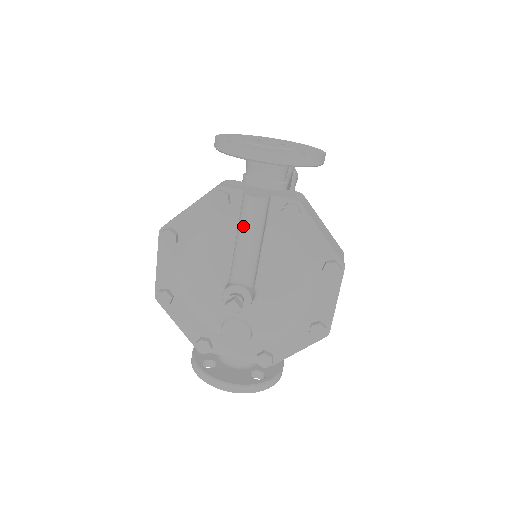
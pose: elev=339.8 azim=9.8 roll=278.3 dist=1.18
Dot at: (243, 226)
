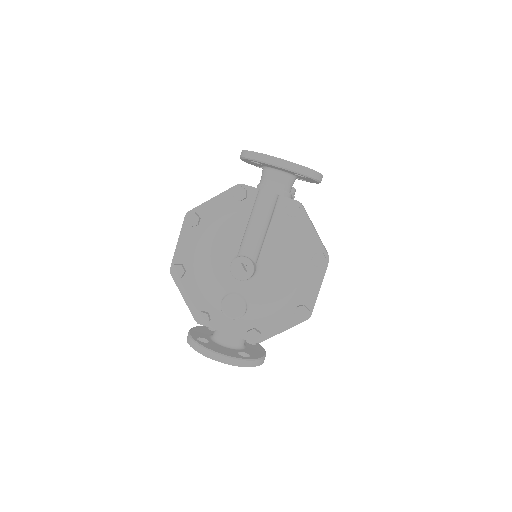
Dot at: (256, 212)
